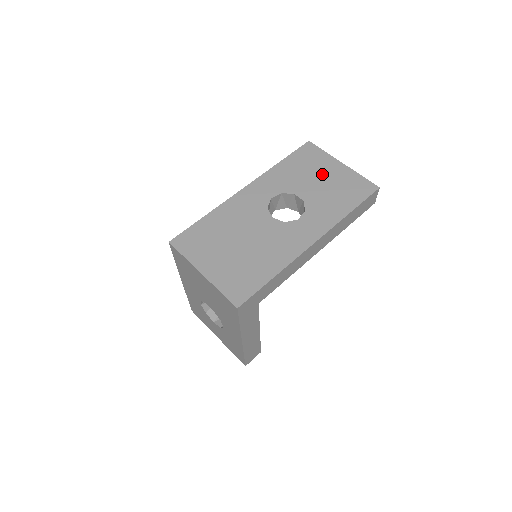
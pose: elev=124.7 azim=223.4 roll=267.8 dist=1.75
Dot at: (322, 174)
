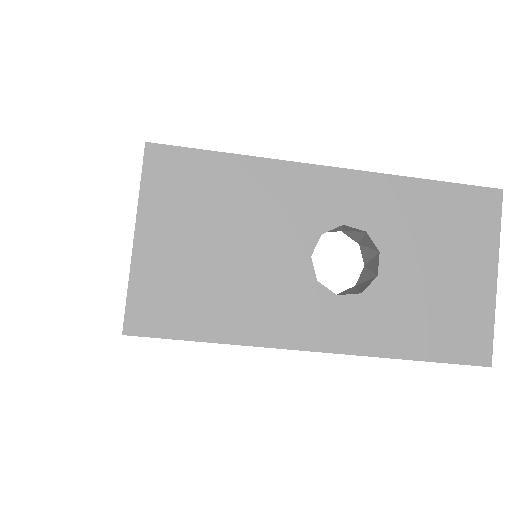
Dot at: (451, 263)
